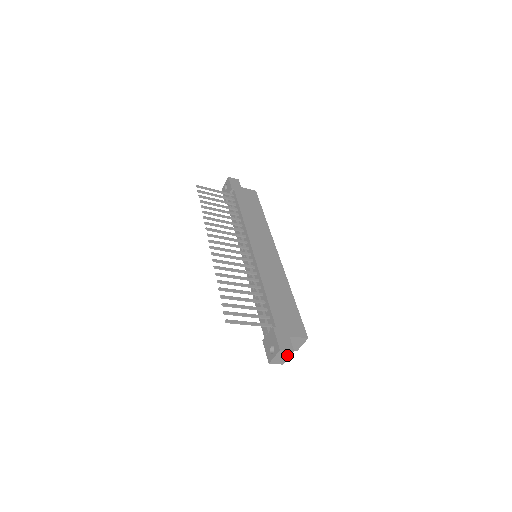
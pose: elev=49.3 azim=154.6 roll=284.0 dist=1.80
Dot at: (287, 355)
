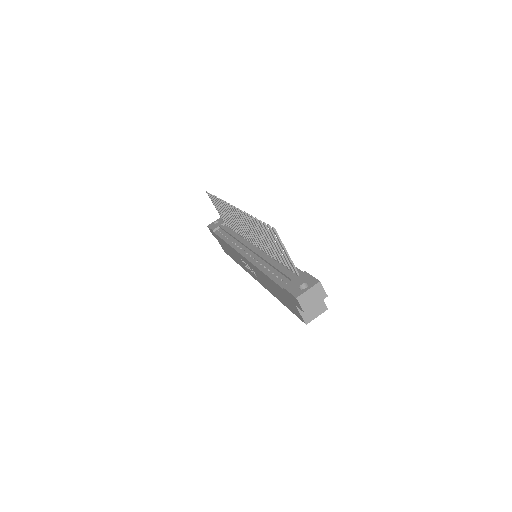
Dot at: (318, 298)
